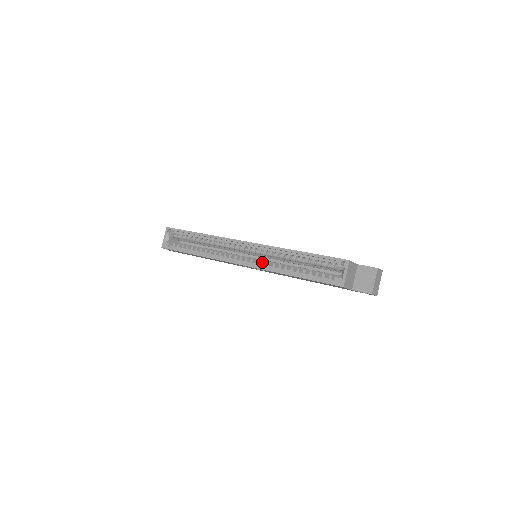
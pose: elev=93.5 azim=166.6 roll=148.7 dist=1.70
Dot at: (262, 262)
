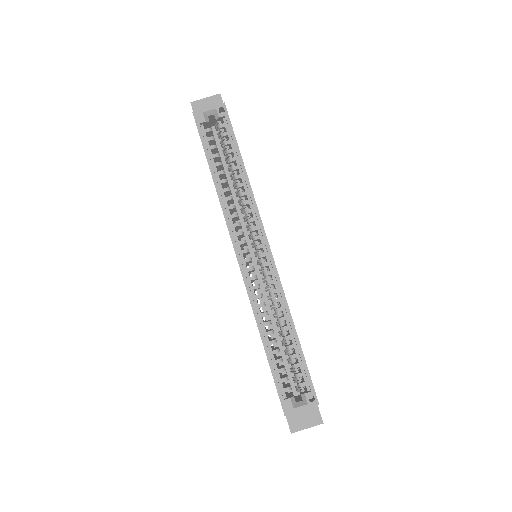
Dot at: (256, 286)
